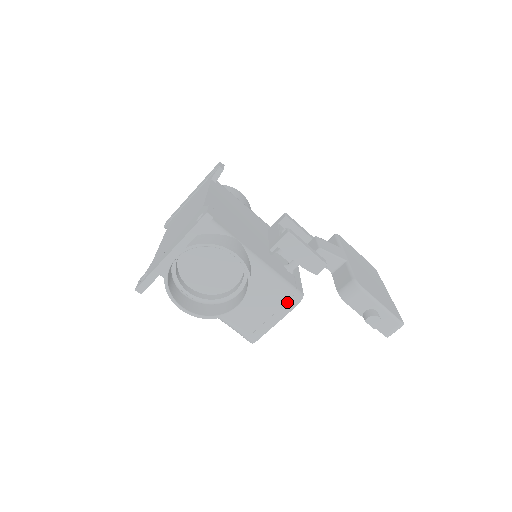
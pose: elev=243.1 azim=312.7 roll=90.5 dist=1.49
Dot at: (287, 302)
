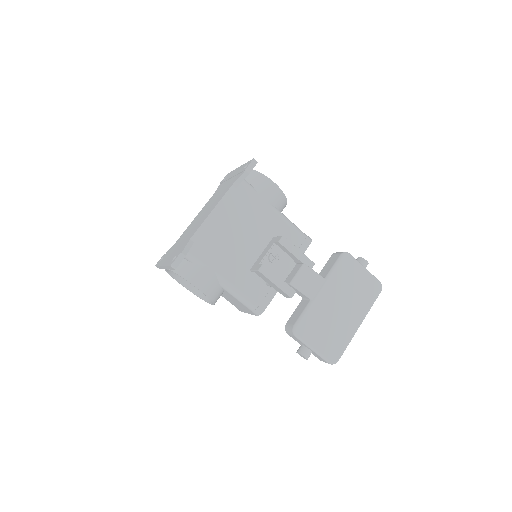
Dot at: (250, 311)
